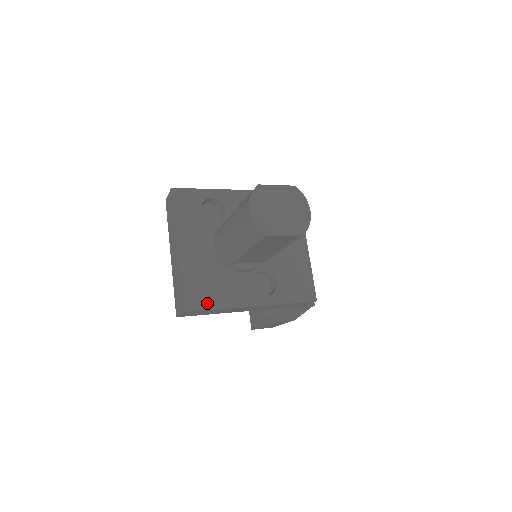
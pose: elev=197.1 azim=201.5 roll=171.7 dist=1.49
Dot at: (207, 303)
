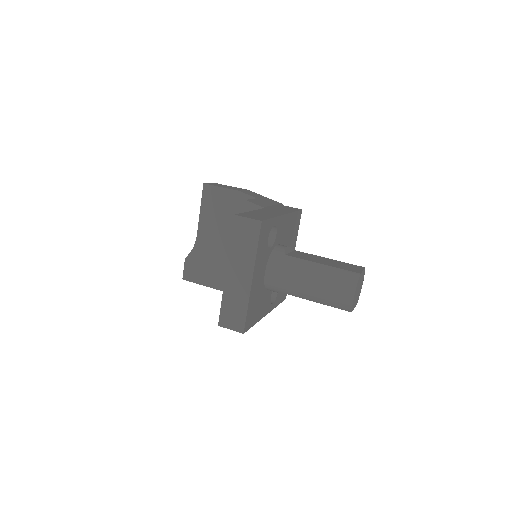
Dot at: (253, 321)
